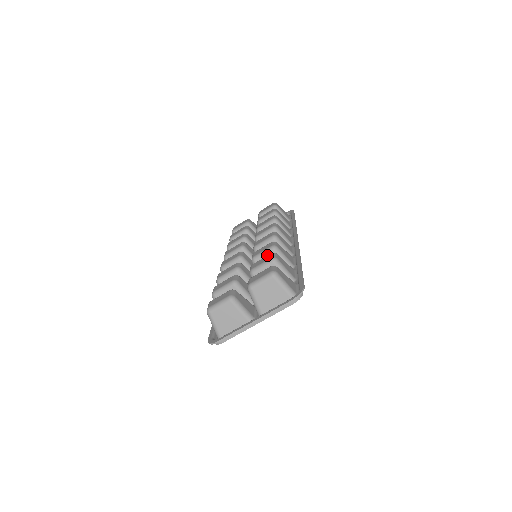
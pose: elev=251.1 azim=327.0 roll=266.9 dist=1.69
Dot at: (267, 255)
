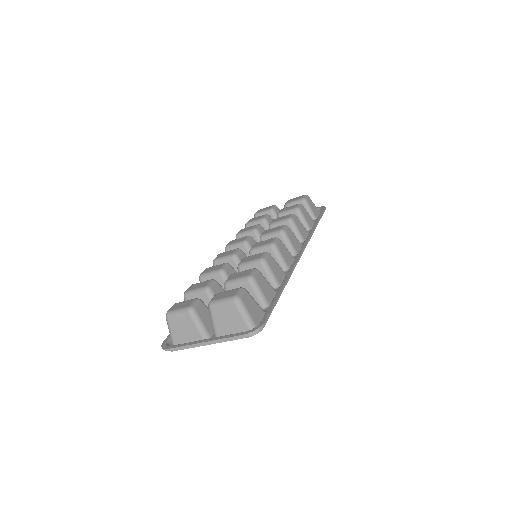
Dot at: occluded
